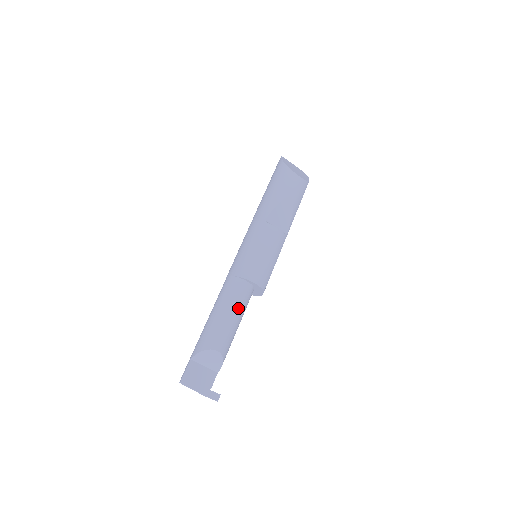
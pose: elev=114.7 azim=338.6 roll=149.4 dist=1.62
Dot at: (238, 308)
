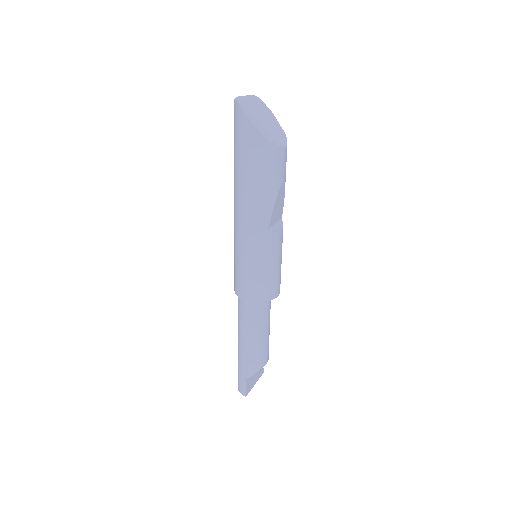
Dot at: (269, 322)
